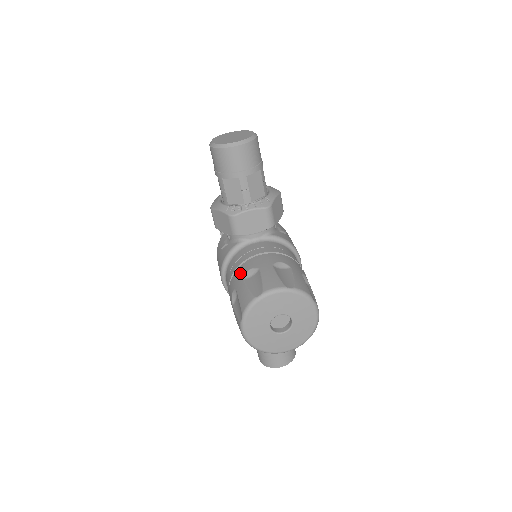
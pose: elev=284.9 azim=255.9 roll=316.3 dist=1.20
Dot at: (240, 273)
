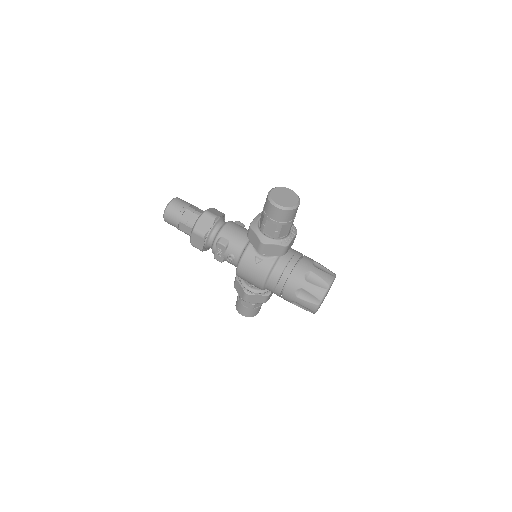
Dot at: (299, 278)
